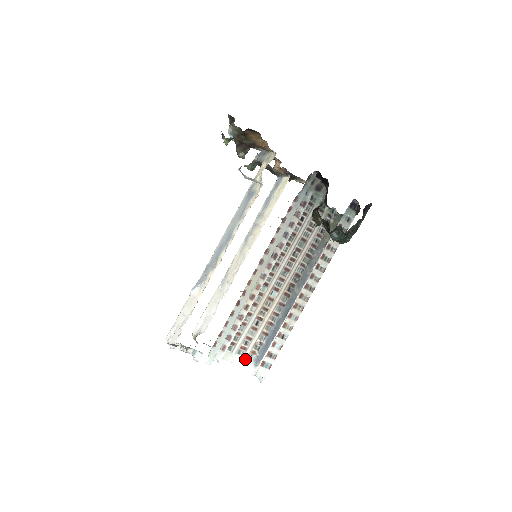
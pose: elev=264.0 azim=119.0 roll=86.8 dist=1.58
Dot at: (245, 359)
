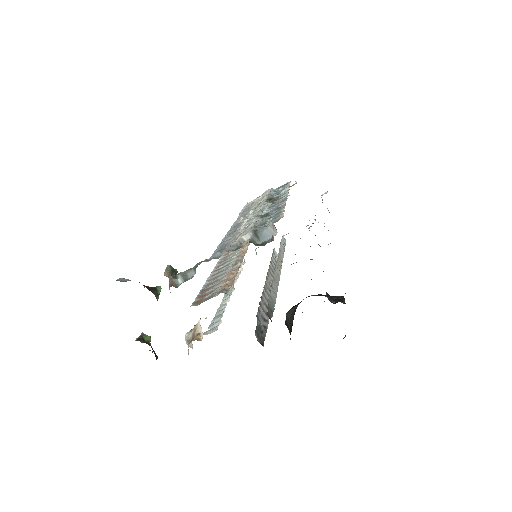
Dot at: occluded
